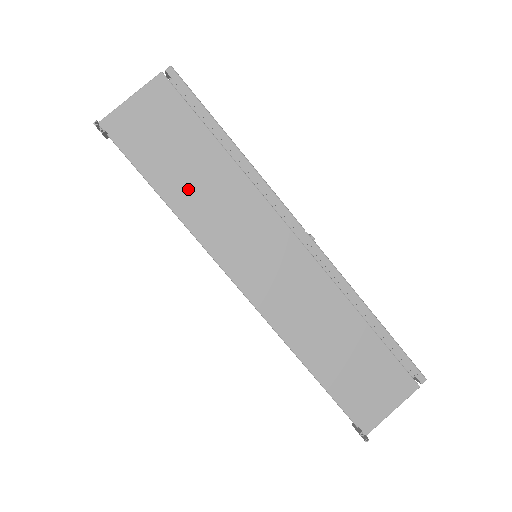
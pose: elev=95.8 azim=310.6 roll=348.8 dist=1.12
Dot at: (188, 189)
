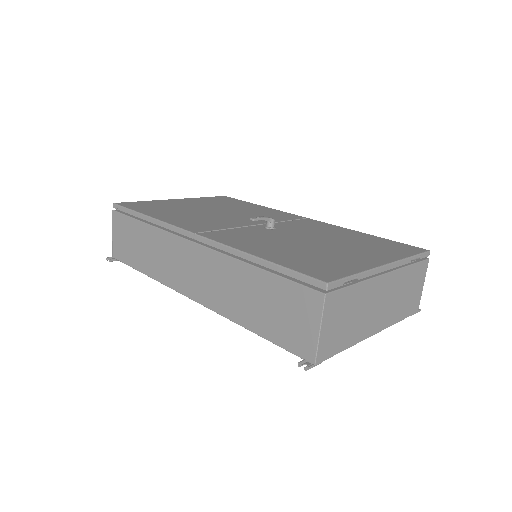
Dot at: (146, 259)
